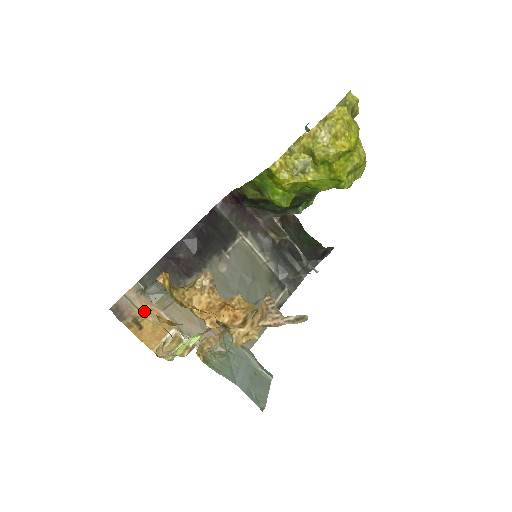
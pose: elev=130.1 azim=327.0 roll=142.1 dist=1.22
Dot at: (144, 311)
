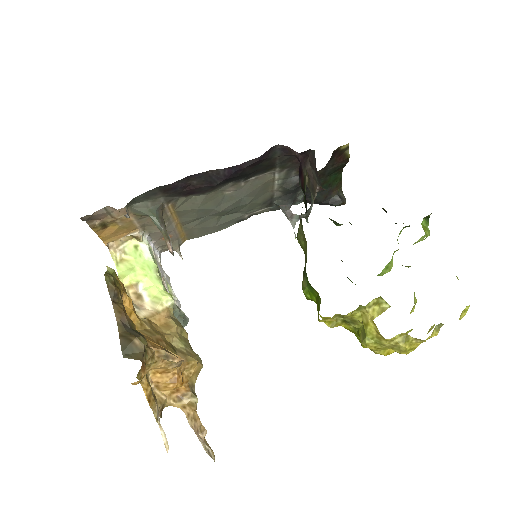
Dot at: (111, 300)
